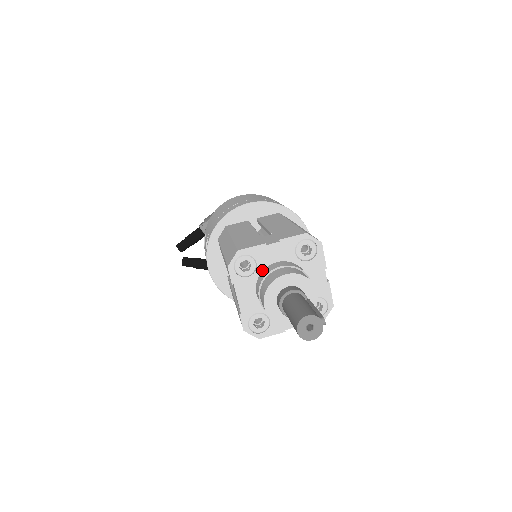
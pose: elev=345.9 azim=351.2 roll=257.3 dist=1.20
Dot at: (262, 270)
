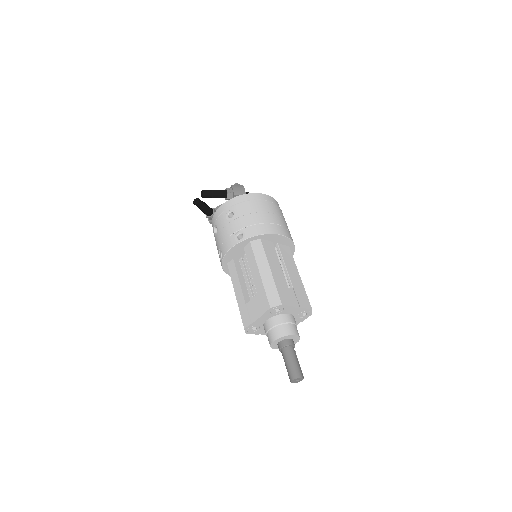
Dot at: (280, 314)
